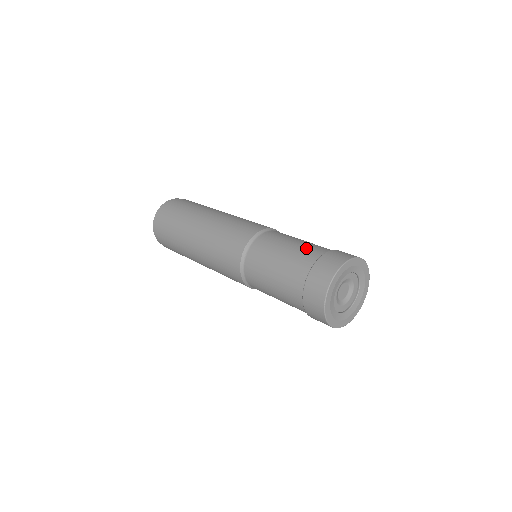
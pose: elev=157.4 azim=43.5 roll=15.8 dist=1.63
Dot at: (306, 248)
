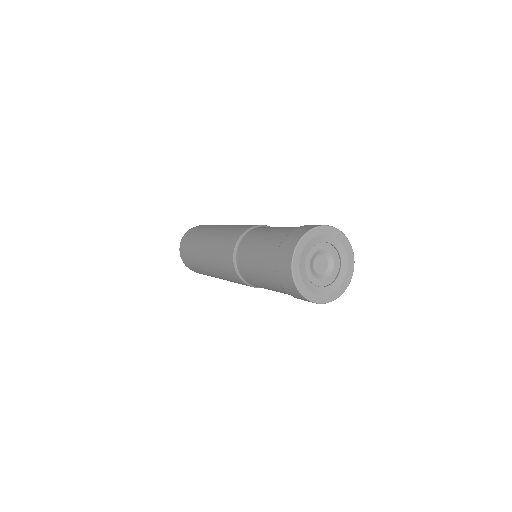
Dot at: (266, 249)
